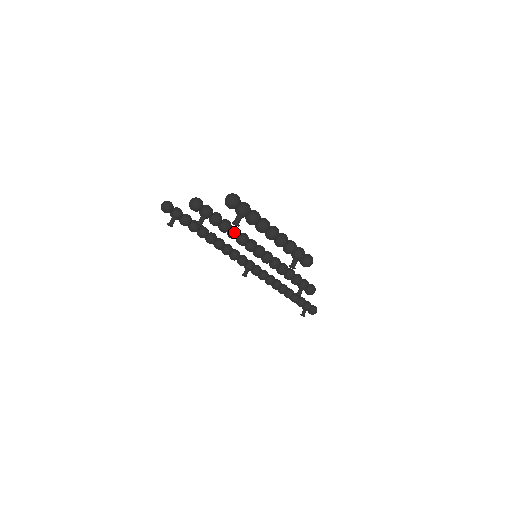
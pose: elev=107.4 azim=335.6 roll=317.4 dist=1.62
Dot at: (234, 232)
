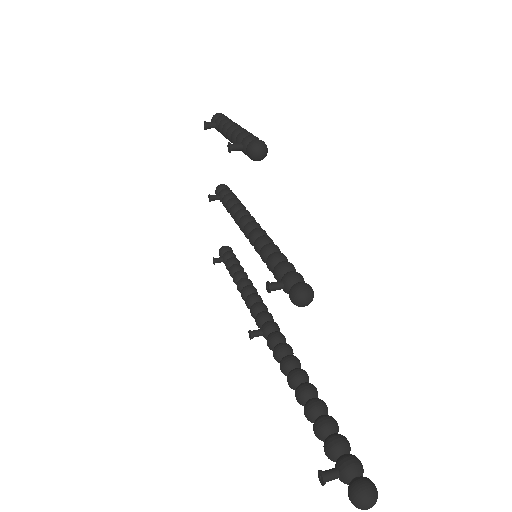
Dot at: (235, 204)
